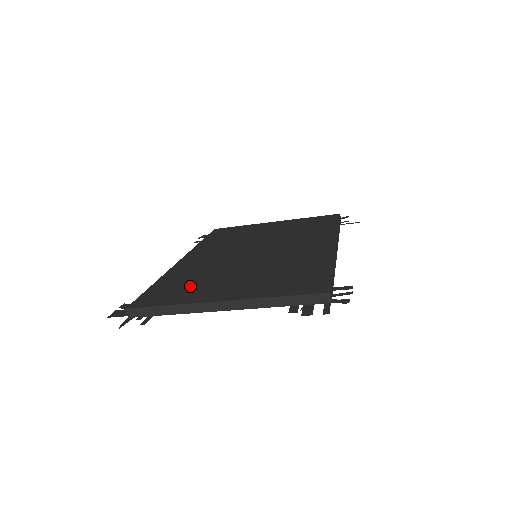
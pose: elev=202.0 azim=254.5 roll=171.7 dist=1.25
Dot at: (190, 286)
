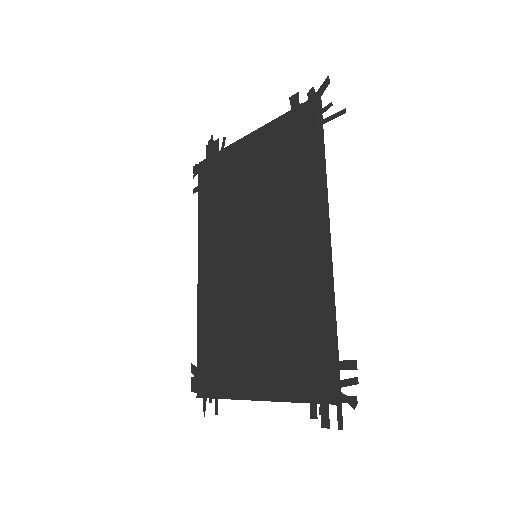
Dot at: (224, 356)
